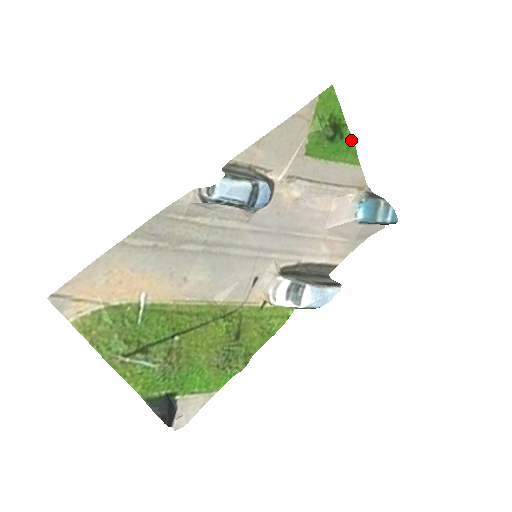
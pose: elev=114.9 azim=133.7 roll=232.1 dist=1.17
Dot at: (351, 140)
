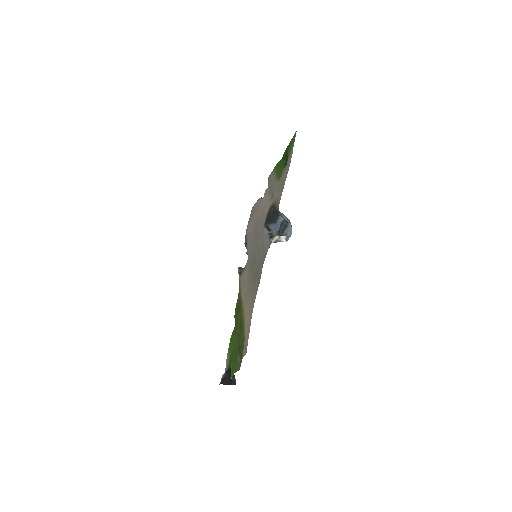
Dot at: occluded
